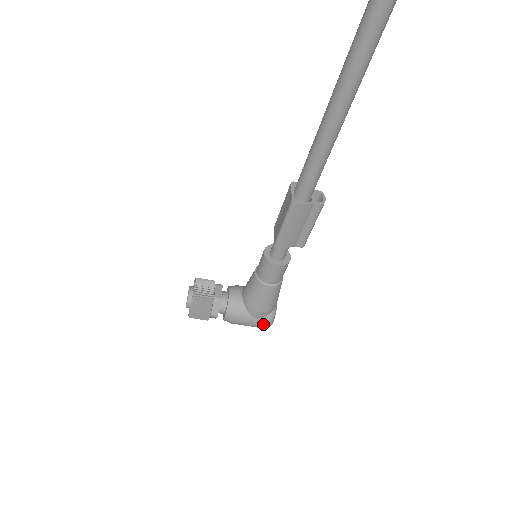
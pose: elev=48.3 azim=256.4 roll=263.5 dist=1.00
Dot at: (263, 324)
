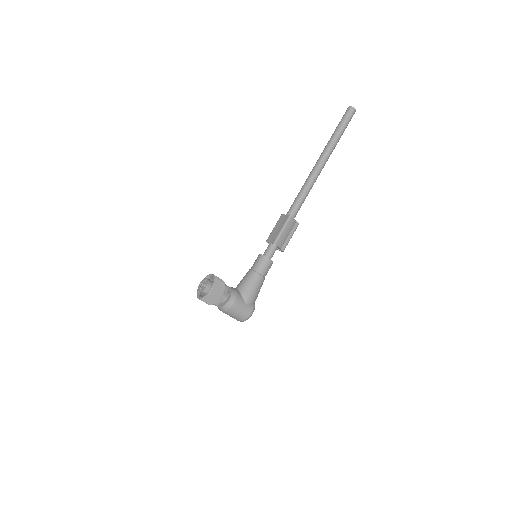
Dot at: (249, 311)
